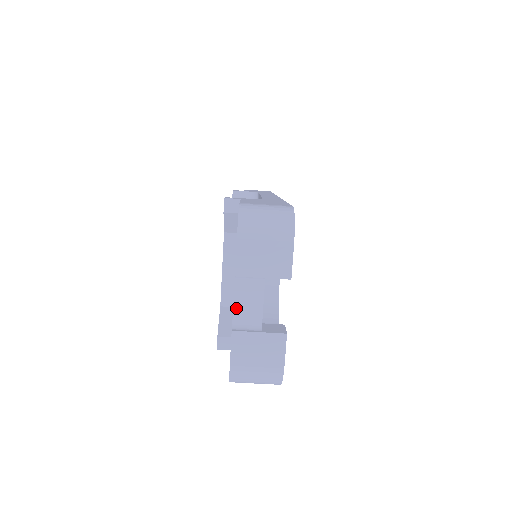
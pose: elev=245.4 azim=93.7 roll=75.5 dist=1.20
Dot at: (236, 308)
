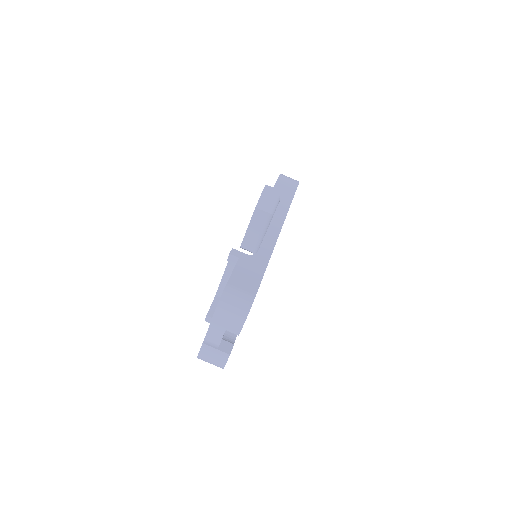
Dot at: (208, 333)
